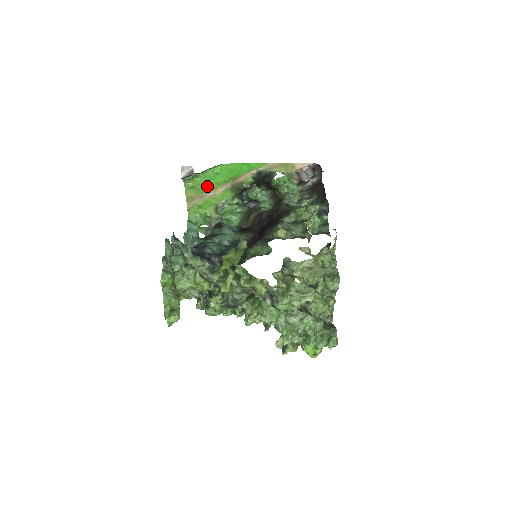
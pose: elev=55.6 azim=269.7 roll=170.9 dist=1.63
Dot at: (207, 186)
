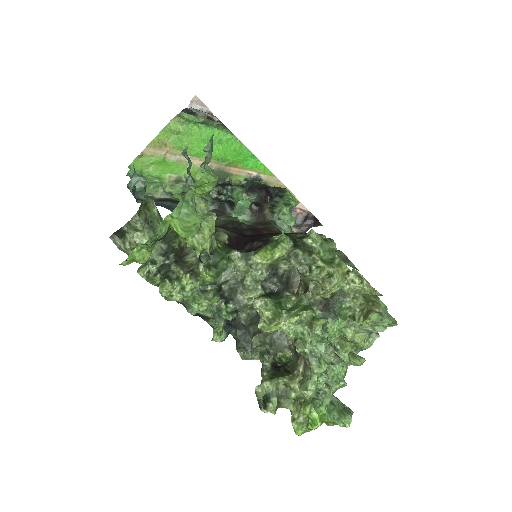
Dot at: (193, 146)
